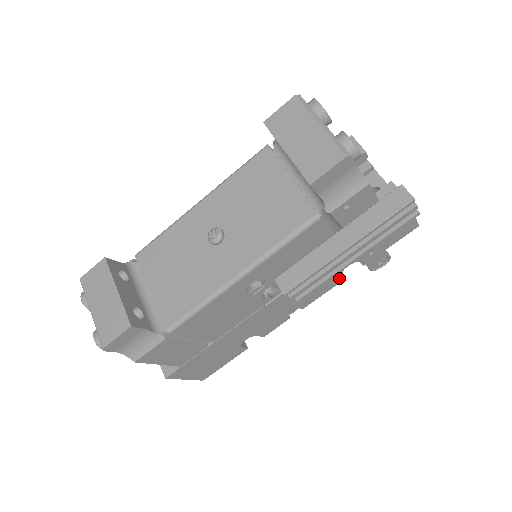
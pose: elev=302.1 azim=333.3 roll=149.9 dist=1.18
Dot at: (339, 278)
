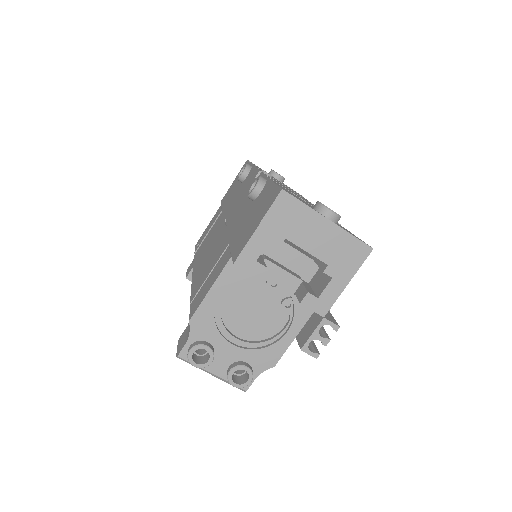
Dot at: occluded
